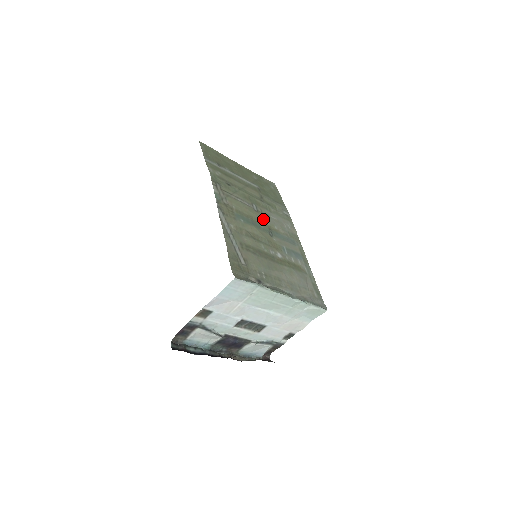
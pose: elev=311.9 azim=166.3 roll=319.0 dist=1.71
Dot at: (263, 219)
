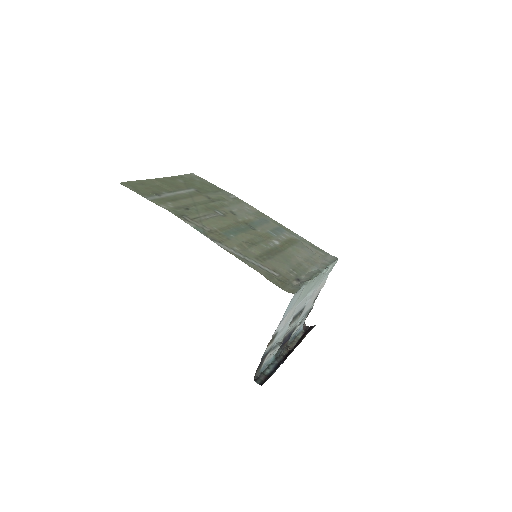
Dot at: (235, 219)
